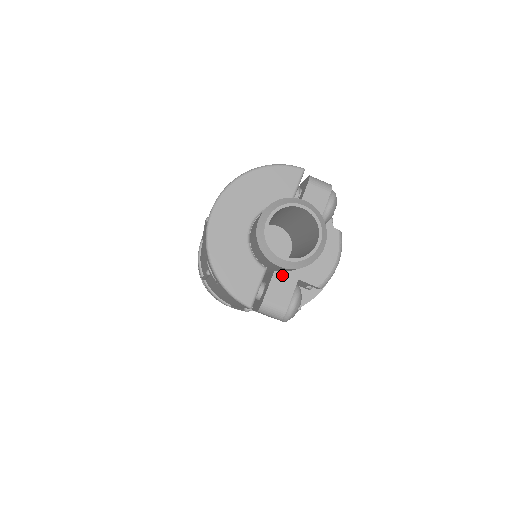
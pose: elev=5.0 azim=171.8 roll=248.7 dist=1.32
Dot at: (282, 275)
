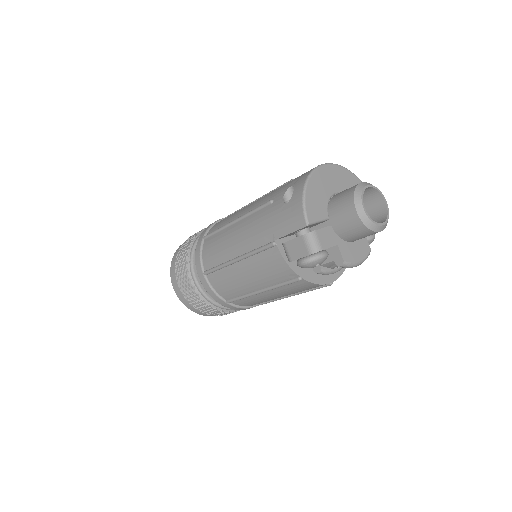
Dot at: (333, 232)
